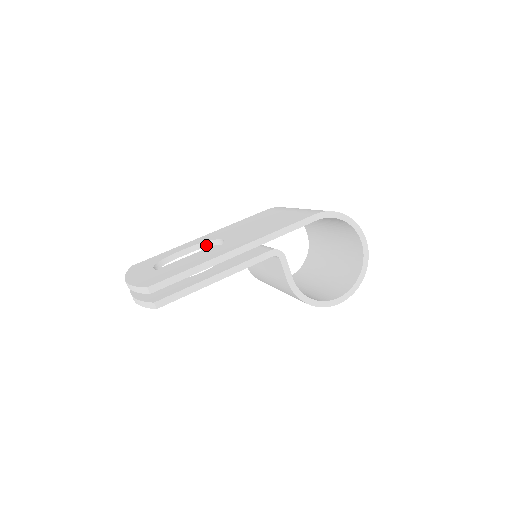
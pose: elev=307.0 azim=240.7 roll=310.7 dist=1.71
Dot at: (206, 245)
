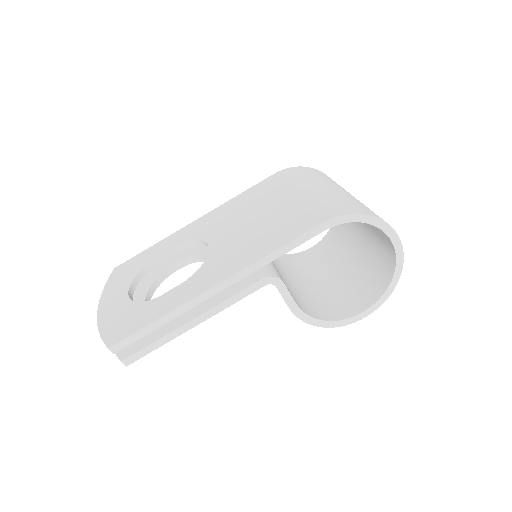
Dot at: (194, 244)
